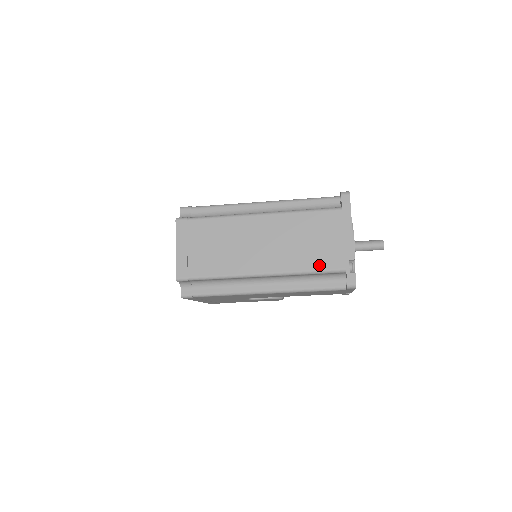
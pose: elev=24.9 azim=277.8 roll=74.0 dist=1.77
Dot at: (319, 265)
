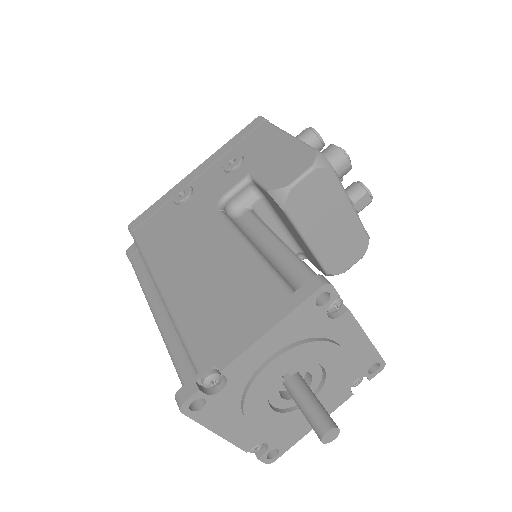
Dot at: occluded
